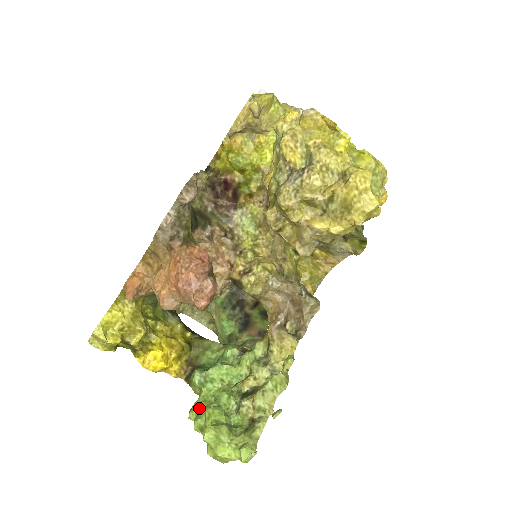
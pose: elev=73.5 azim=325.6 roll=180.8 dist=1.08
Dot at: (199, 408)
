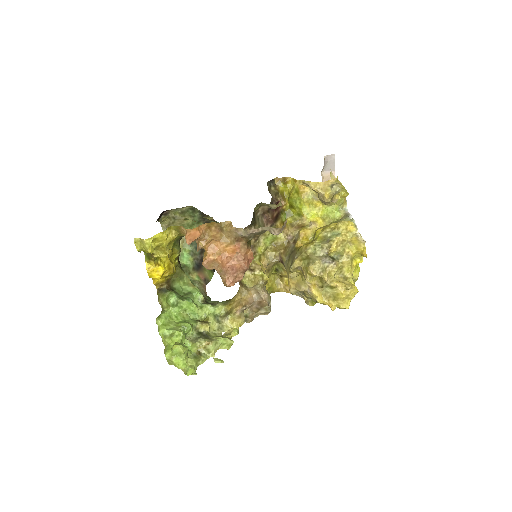
Dot at: (166, 320)
